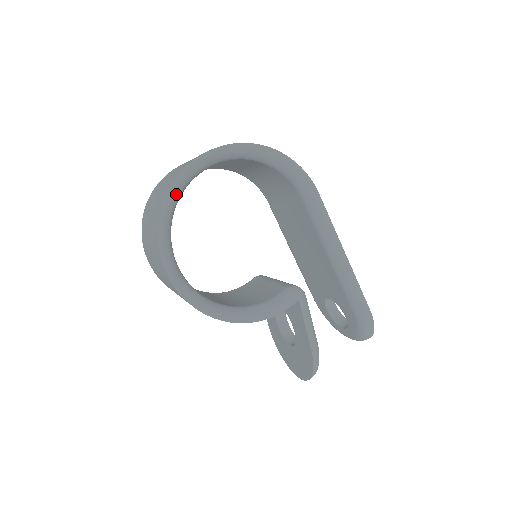
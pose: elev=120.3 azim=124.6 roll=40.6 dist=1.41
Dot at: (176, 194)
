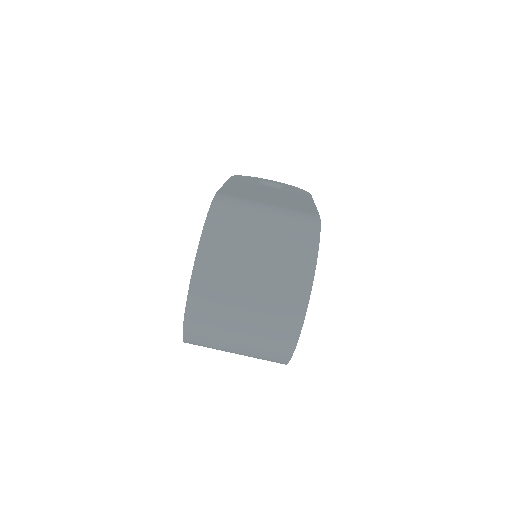
Dot at: occluded
